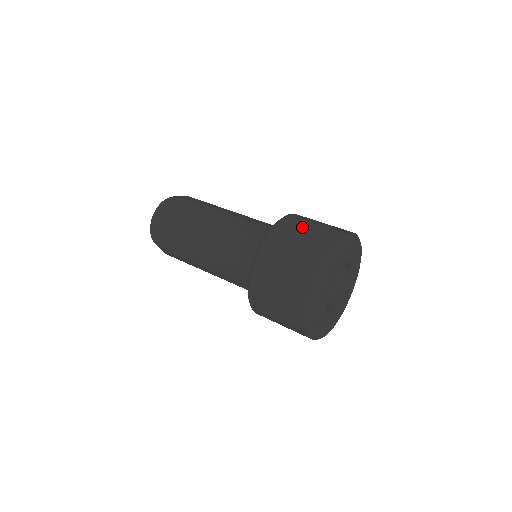
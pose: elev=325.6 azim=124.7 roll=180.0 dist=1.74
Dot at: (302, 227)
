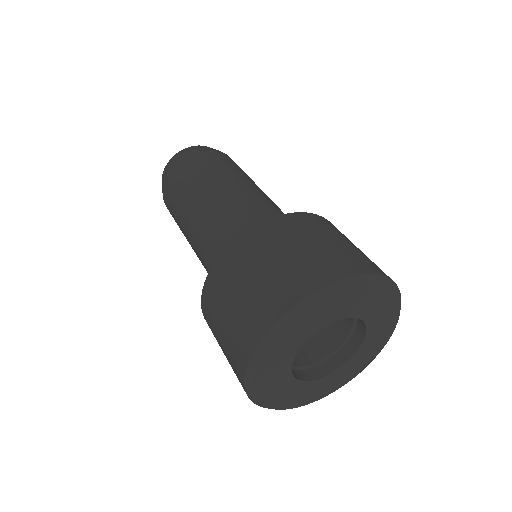
Dot at: occluded
